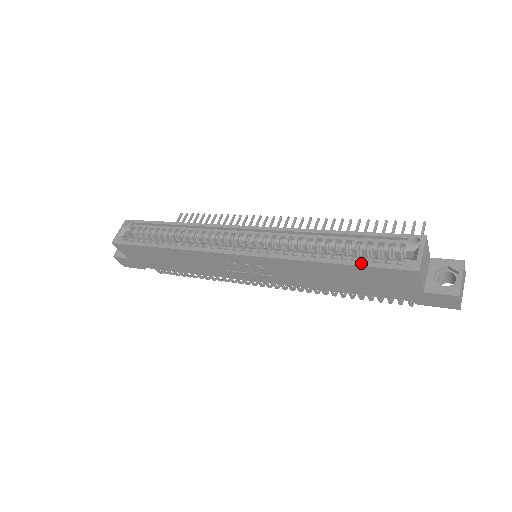
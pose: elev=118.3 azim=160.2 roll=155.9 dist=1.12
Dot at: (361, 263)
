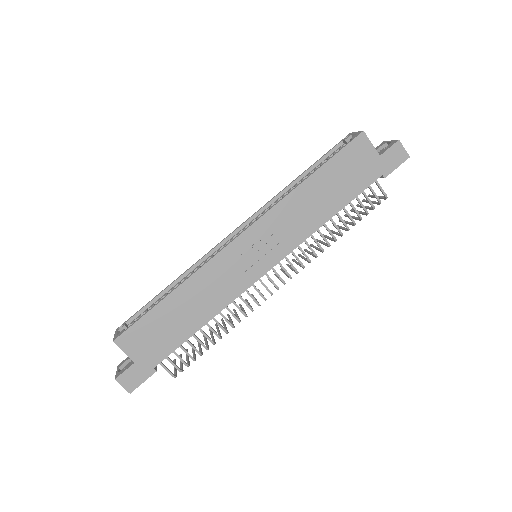
Dot at: (329, 158)
